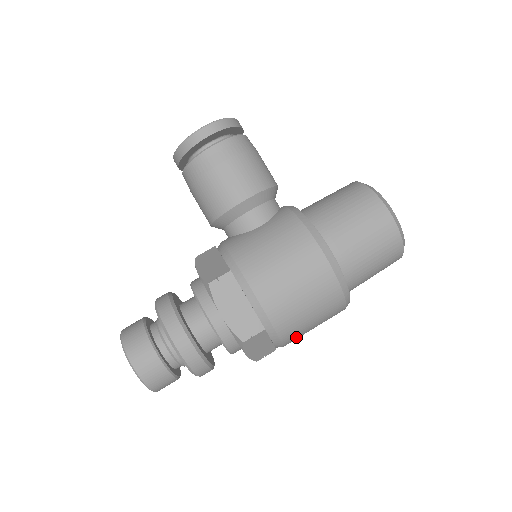
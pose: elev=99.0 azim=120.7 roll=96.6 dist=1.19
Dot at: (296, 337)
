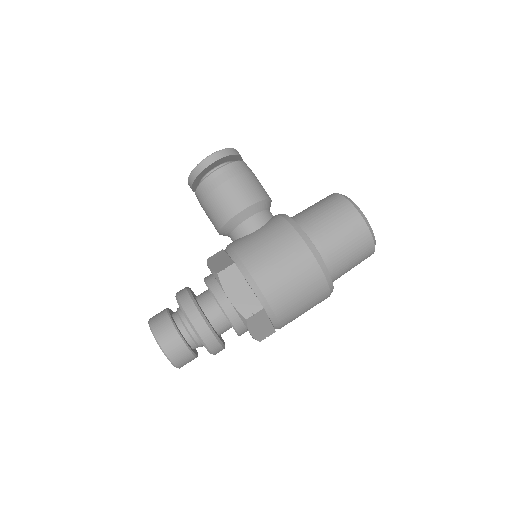
Dot at: (290, 318)
